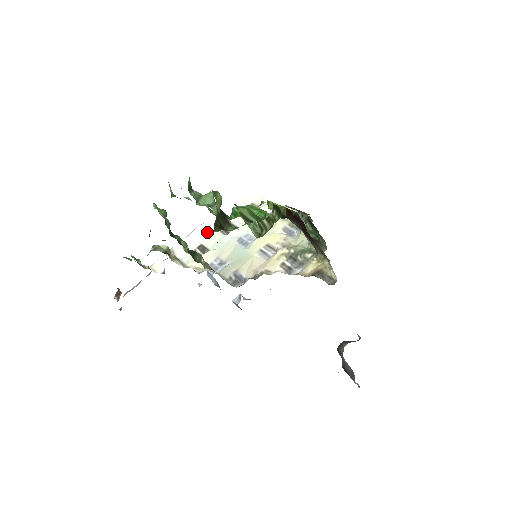
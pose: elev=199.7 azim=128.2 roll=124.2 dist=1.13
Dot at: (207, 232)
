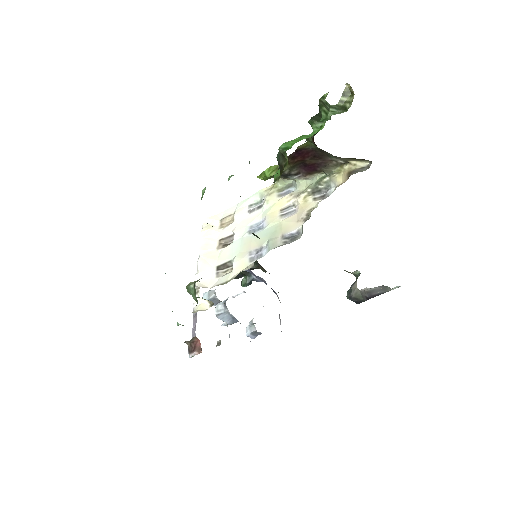
Dot at: (211, 257)
